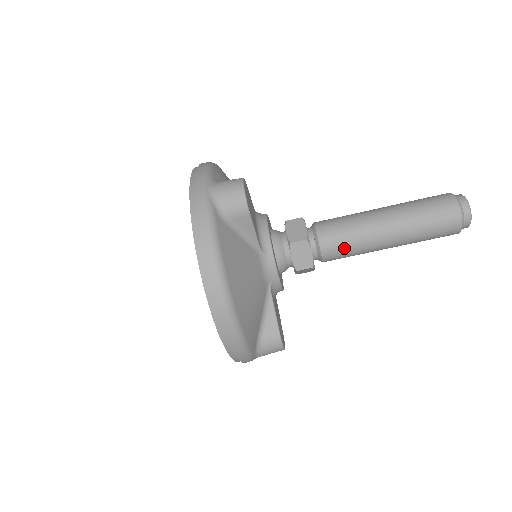
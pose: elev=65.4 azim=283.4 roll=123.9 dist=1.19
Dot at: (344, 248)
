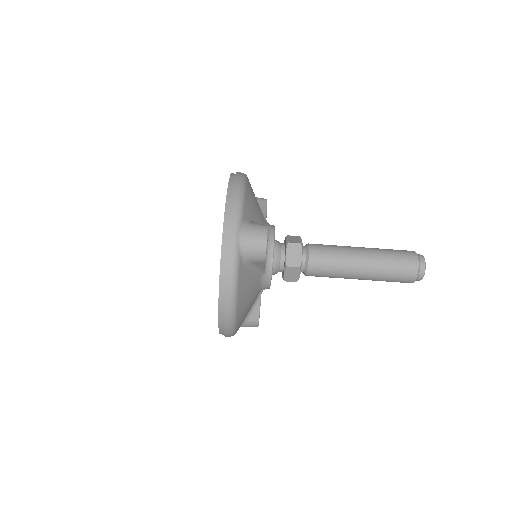
Dot at: (325, 275)
